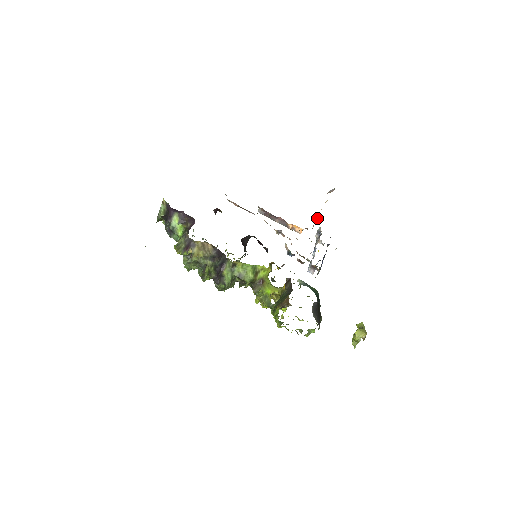
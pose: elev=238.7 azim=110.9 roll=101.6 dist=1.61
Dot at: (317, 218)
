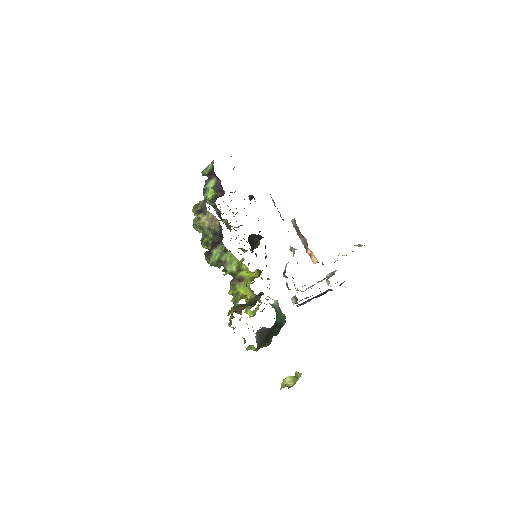
Dot at: occluded
